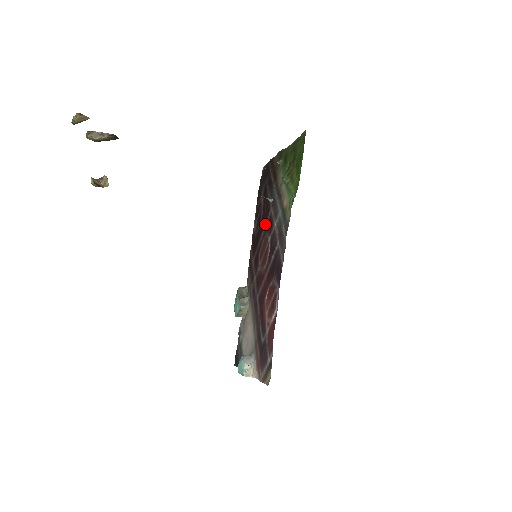
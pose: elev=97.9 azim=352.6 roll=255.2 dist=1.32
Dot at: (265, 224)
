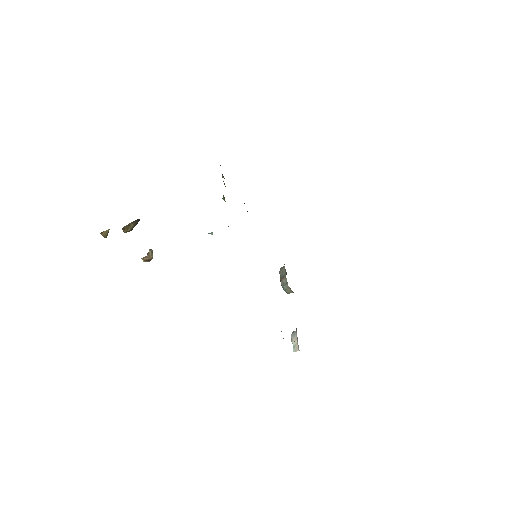
Dot at: occluded
